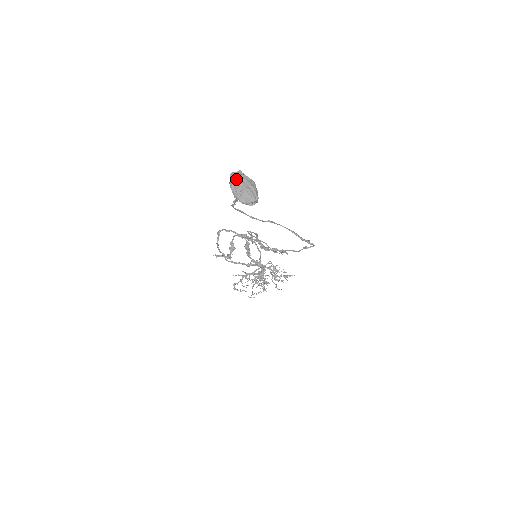
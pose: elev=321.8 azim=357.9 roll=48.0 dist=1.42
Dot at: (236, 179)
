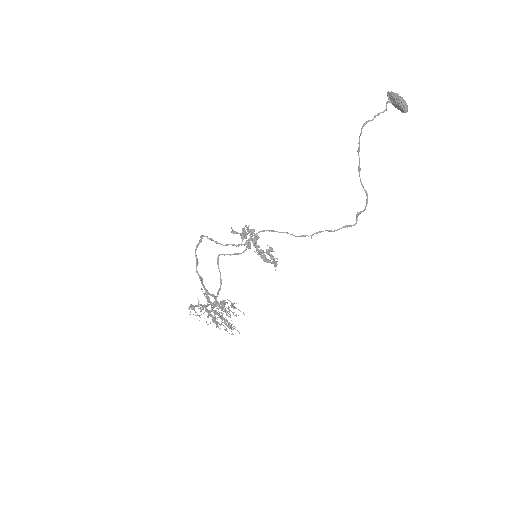
Dot at: (395, 93)
